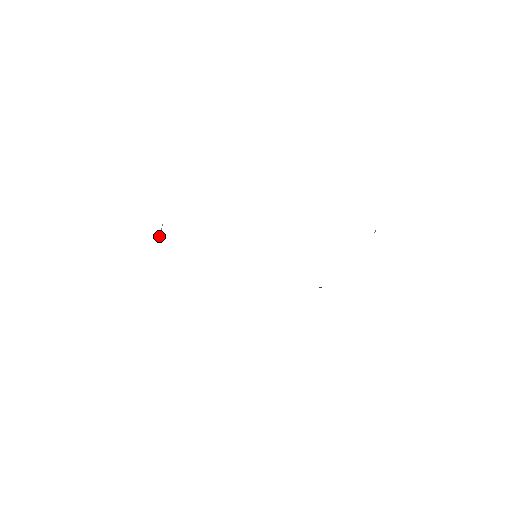
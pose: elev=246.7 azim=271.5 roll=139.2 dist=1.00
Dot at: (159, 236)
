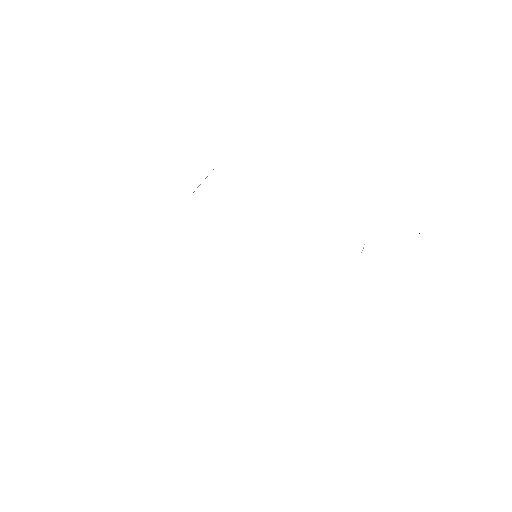
Dot at: occluded
